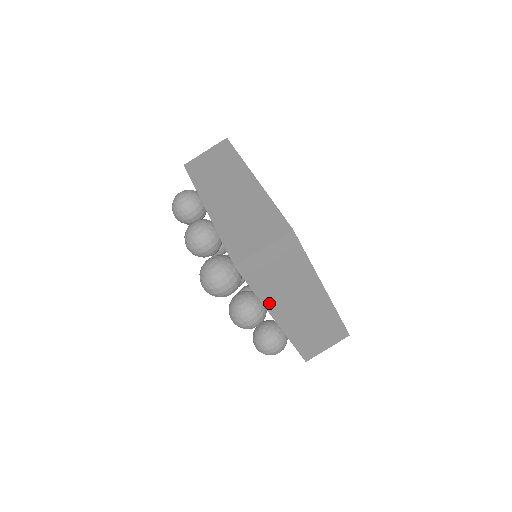
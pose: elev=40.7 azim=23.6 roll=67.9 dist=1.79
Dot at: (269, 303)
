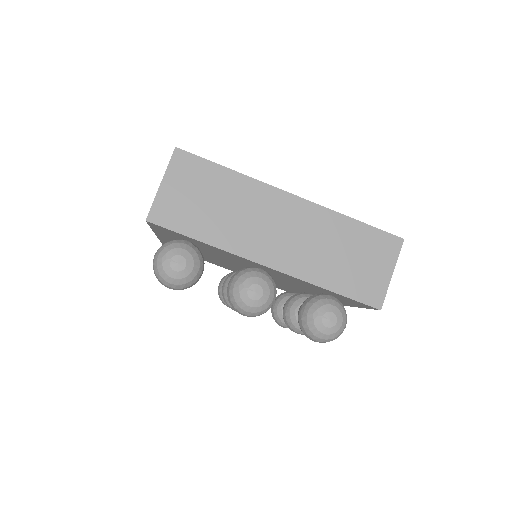
Dot at: occluded
